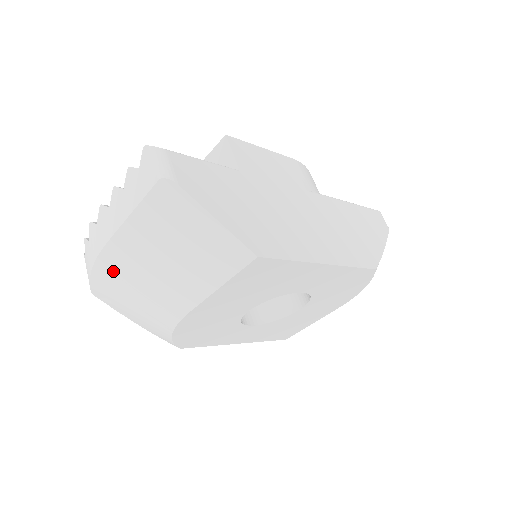
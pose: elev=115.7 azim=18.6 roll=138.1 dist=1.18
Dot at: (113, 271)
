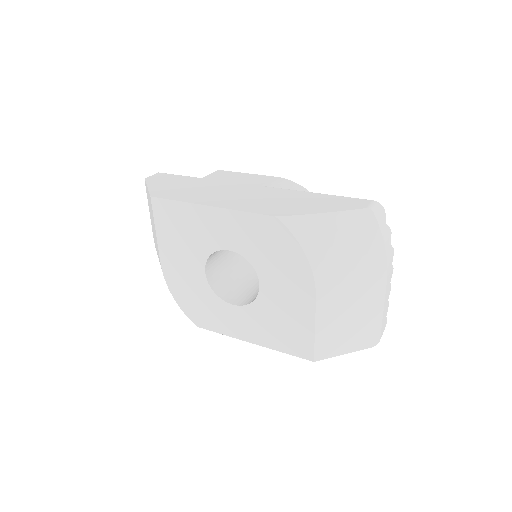
Dot at: occluded
